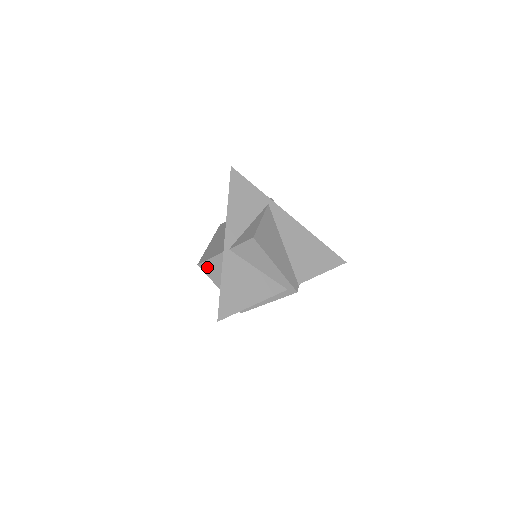
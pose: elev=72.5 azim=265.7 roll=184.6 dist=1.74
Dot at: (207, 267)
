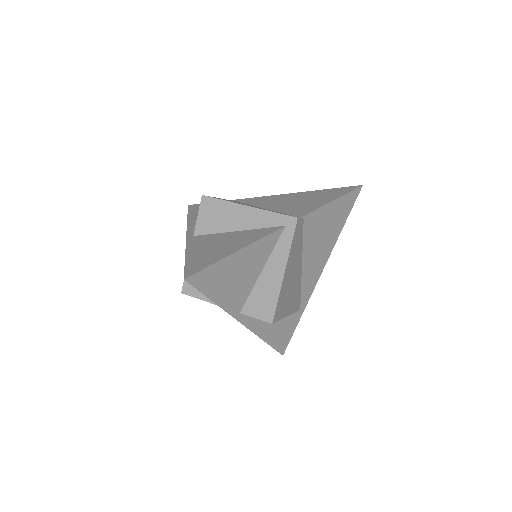
Dot at: (191, 286)
